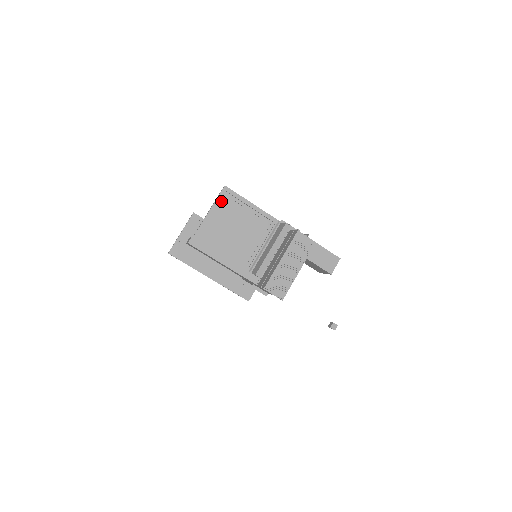
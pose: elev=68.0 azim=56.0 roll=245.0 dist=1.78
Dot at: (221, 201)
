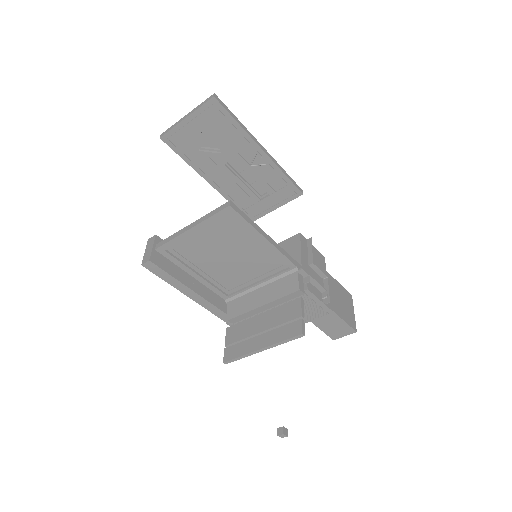
Dot at: (216, 220)
